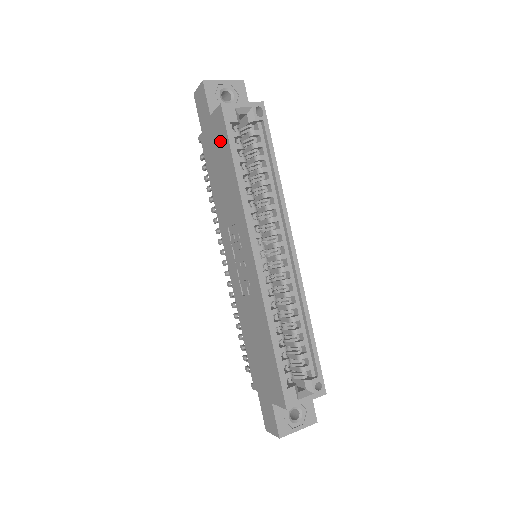
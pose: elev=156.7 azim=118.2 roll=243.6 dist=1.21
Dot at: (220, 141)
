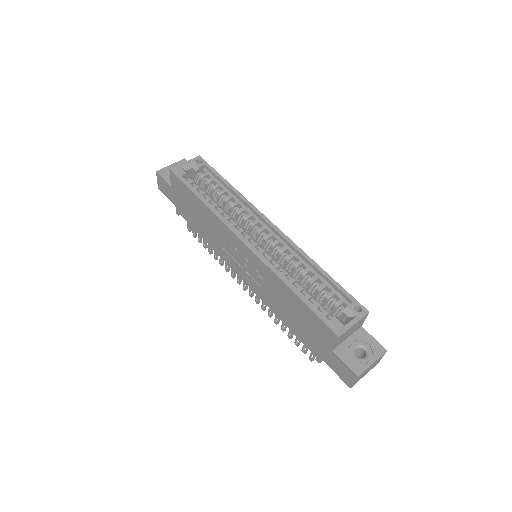
Dot at: (183, 194)
